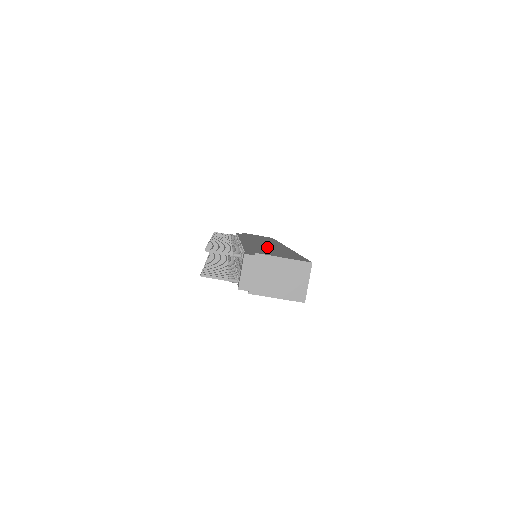
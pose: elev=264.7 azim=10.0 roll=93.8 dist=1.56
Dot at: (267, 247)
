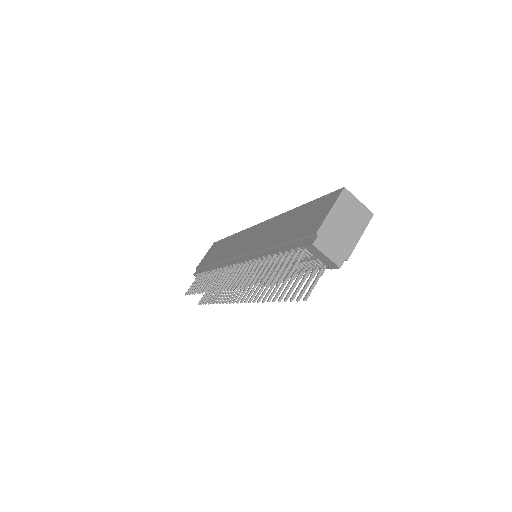
Dot at: (275, 234)
